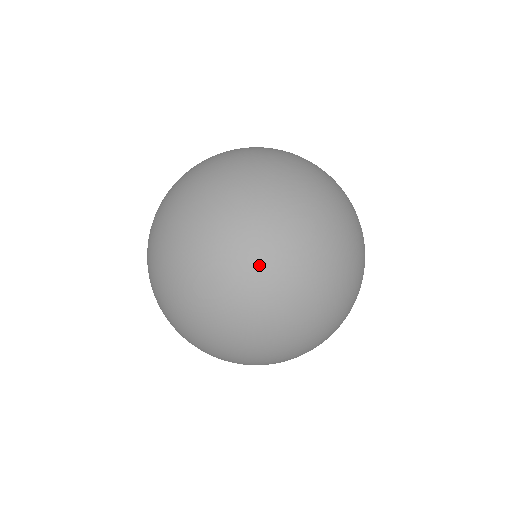
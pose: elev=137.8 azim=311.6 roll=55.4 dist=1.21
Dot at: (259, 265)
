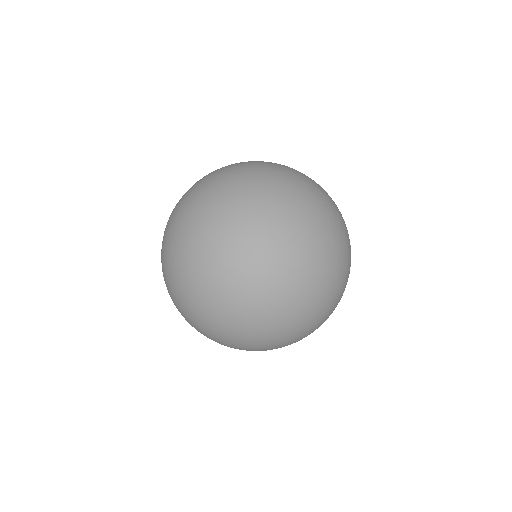
Dot at: (214, 241)
